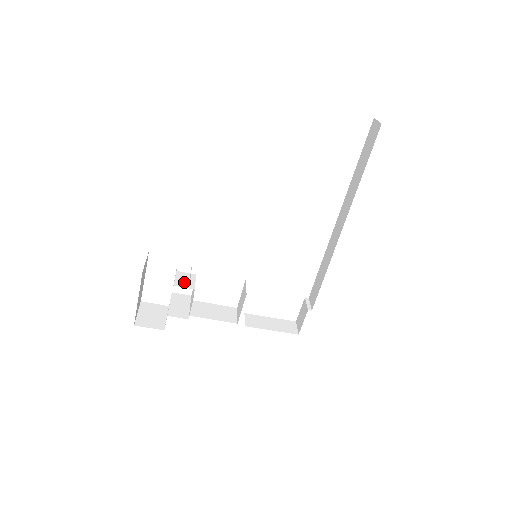
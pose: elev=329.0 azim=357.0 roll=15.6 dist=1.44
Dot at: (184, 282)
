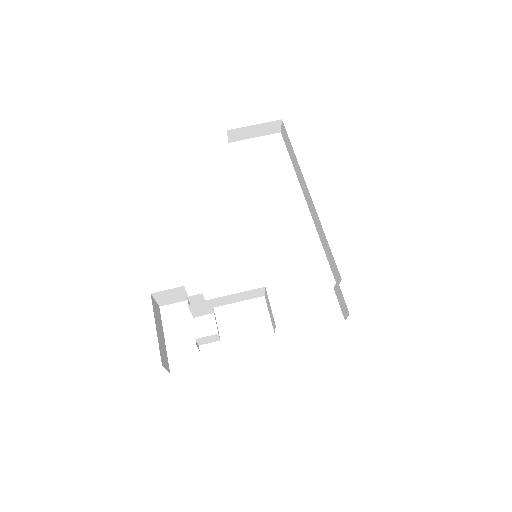
Dot at: (201, 310)
